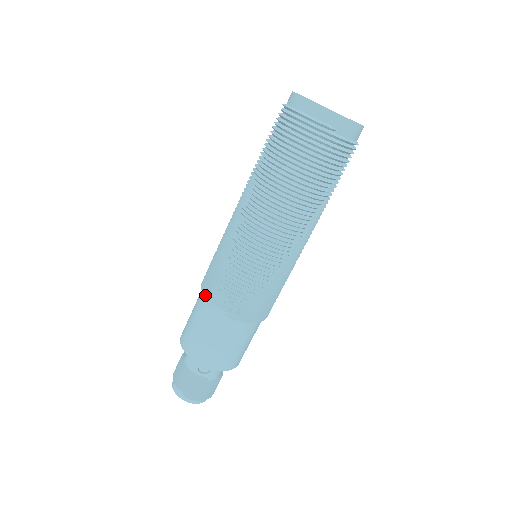
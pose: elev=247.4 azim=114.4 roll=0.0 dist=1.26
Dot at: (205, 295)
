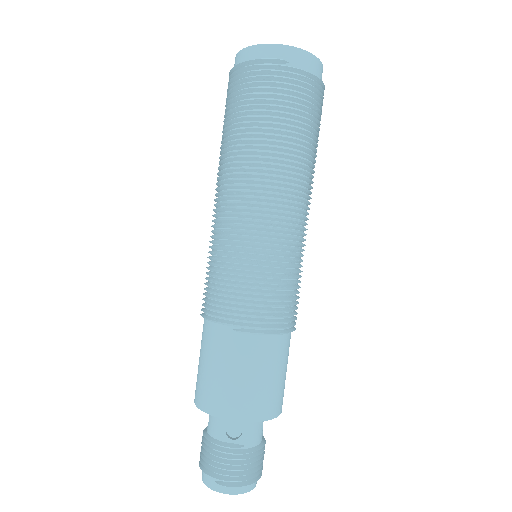
Dot at: (205, 317)
